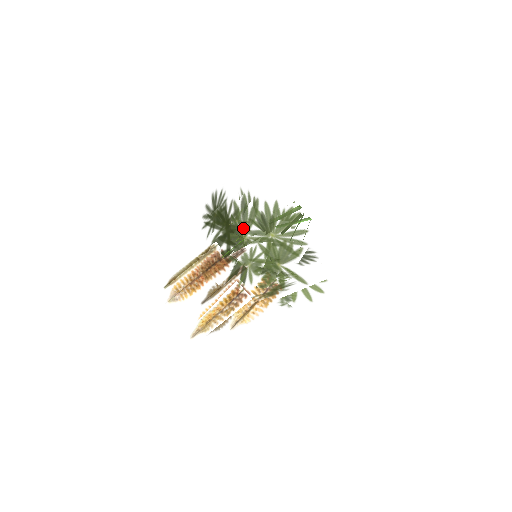
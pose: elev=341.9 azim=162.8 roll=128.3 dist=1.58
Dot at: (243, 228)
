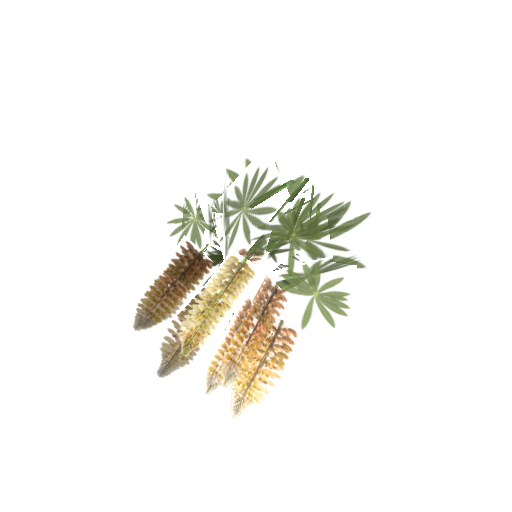
Dot at: occluded
